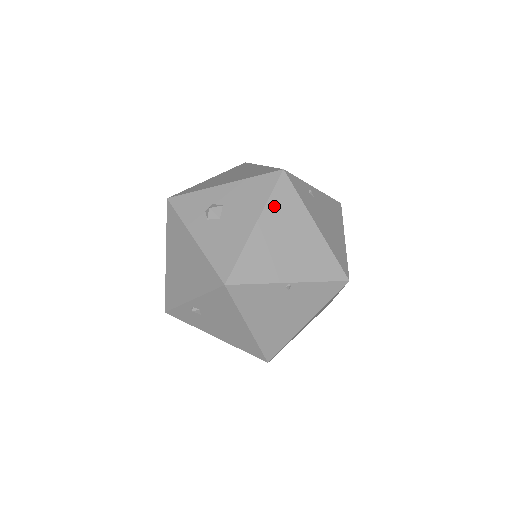
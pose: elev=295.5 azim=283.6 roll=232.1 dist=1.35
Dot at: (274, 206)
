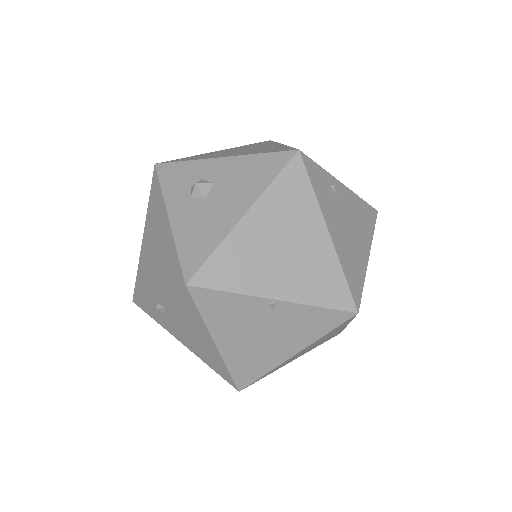
Dot at: (275, 195)
